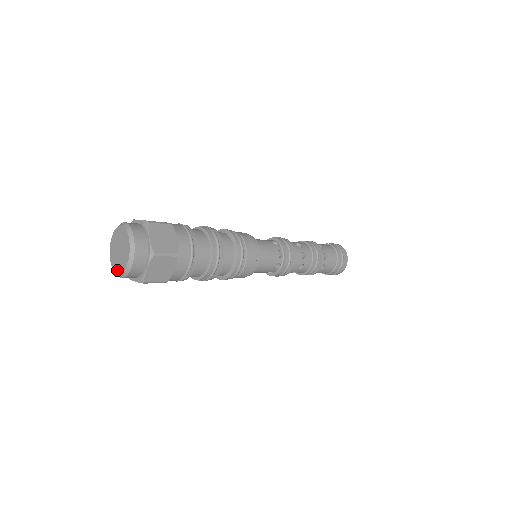
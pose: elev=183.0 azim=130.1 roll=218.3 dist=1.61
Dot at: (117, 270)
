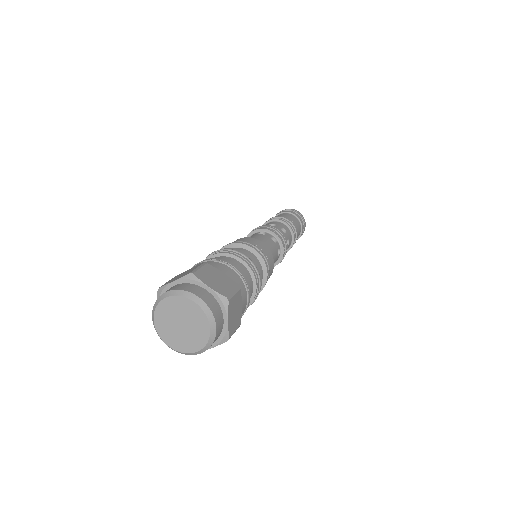
Dot at: (193, 348)
